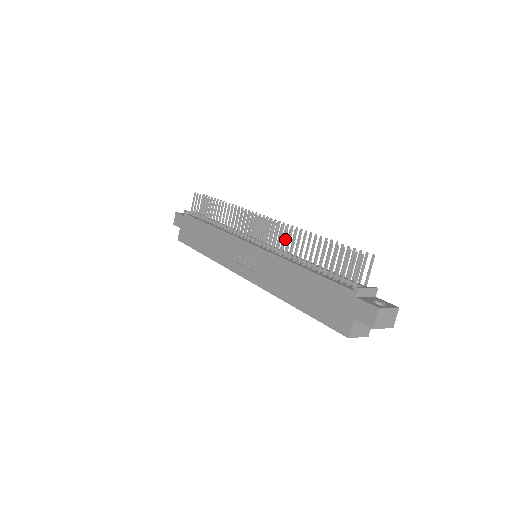
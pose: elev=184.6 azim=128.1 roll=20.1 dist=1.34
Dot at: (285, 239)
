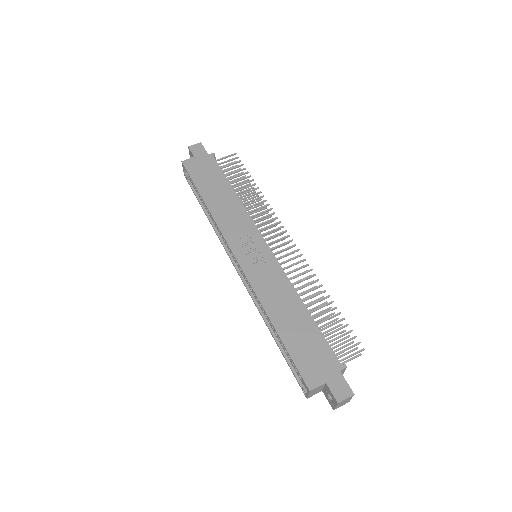
Dot at: occluded
